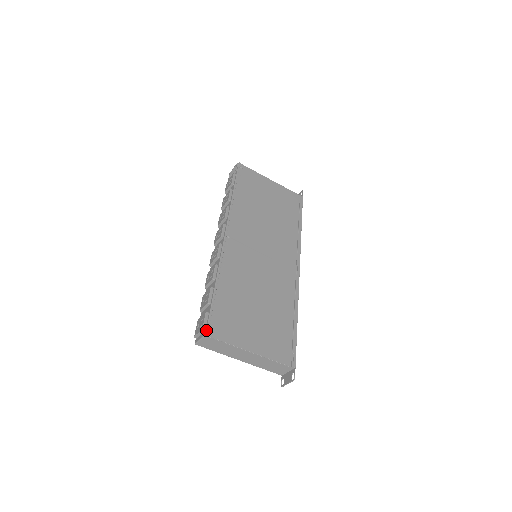
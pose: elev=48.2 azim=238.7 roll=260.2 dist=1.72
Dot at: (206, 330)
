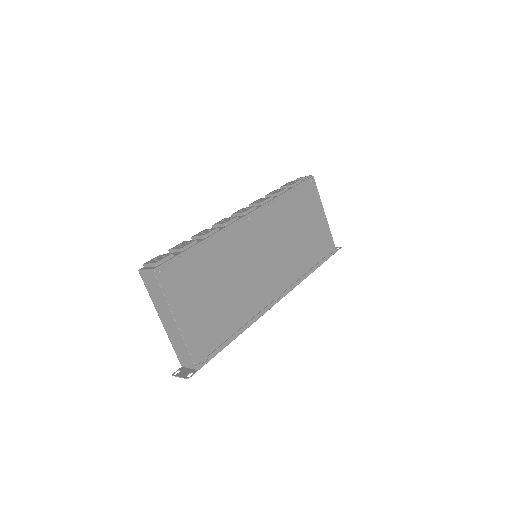
Dot at: (158, 266)
